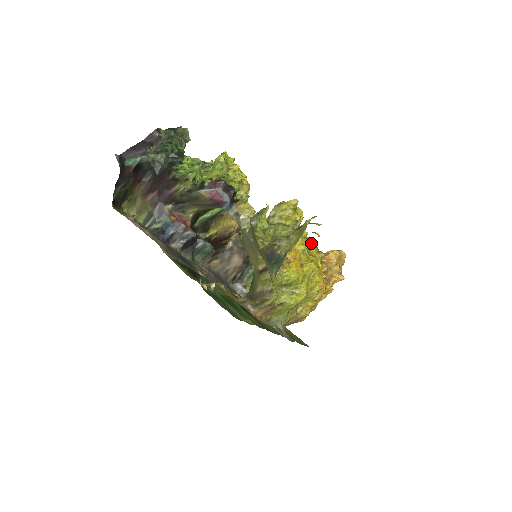
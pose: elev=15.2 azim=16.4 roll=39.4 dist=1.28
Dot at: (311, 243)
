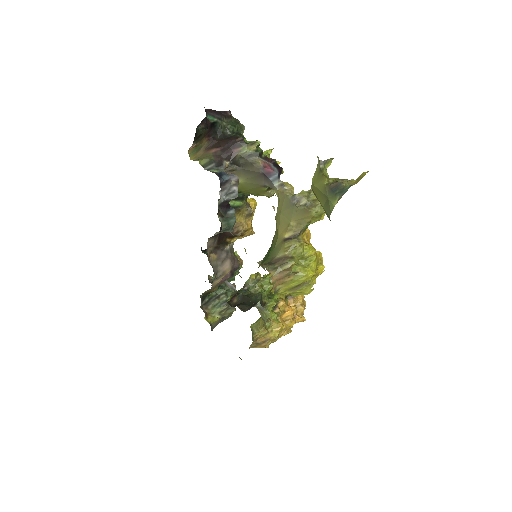
Dot at: occluded
